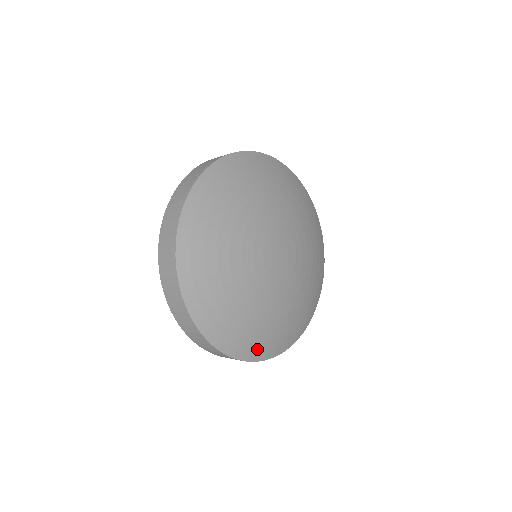
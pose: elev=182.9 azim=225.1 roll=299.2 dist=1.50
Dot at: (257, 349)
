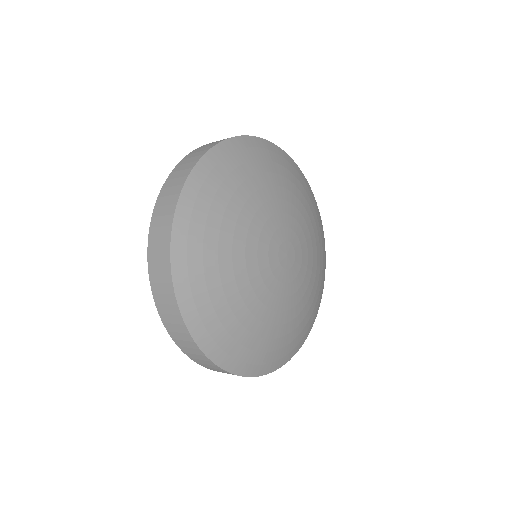
Dot at: (302, 338)
